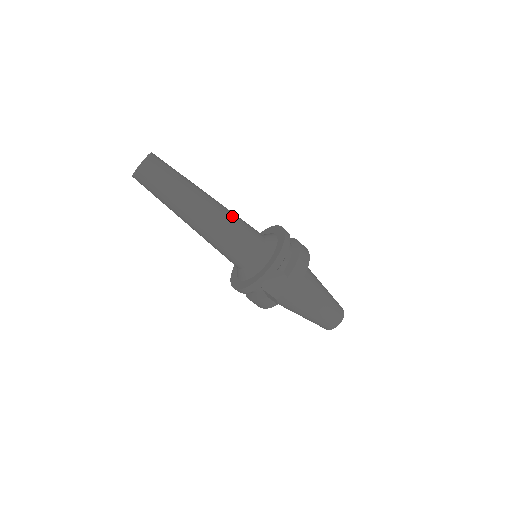
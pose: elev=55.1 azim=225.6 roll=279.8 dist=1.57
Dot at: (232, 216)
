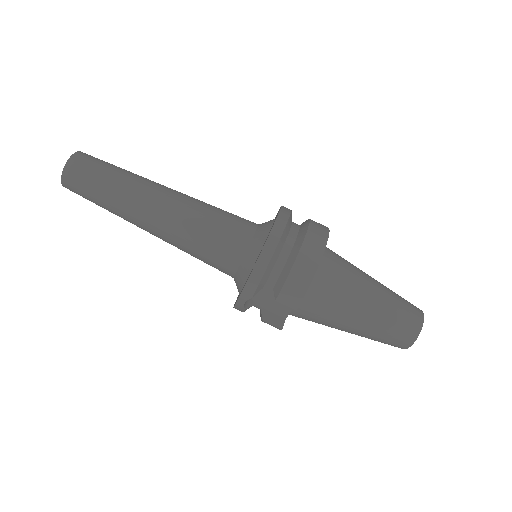
Dot at: (193, 215)
